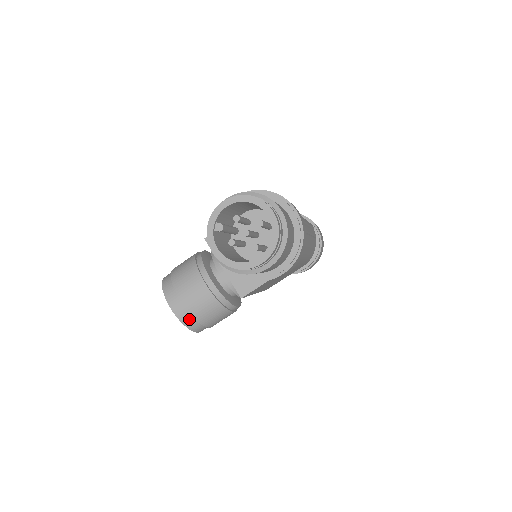
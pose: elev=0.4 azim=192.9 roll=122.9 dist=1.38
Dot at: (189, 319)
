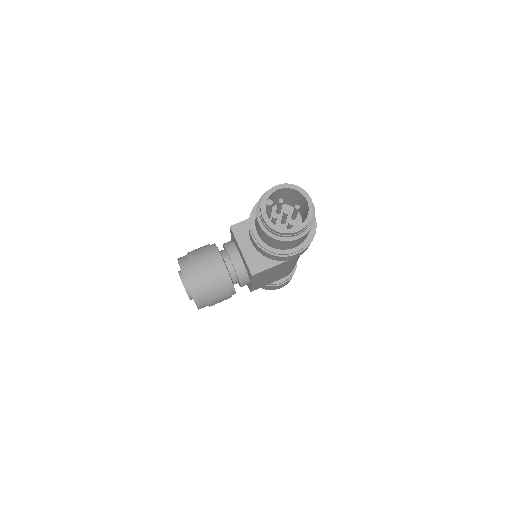
Dot at: (198, 292)
